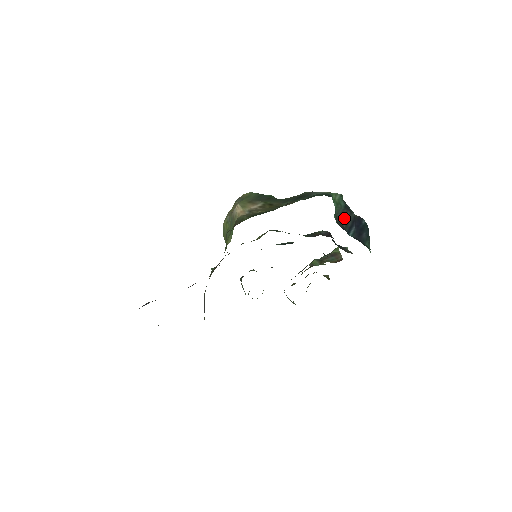
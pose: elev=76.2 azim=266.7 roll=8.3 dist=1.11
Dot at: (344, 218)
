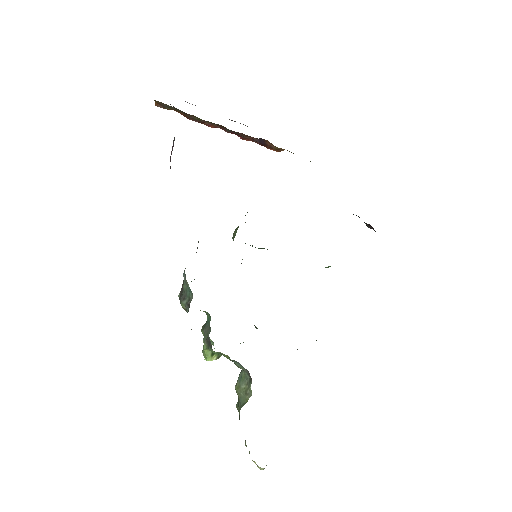
Dot at: occluded
